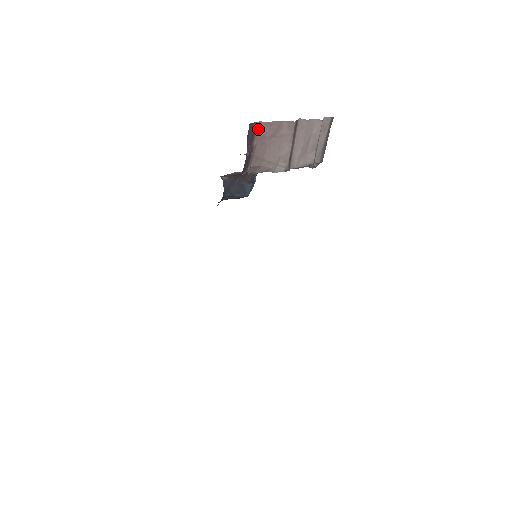
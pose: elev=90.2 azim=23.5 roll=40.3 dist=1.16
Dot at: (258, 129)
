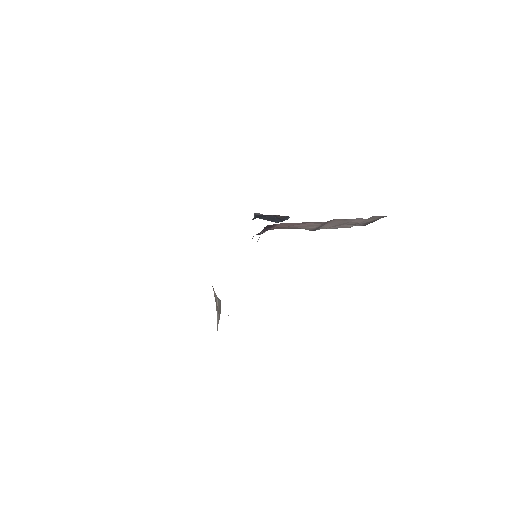
Dot at: (279, 225)
